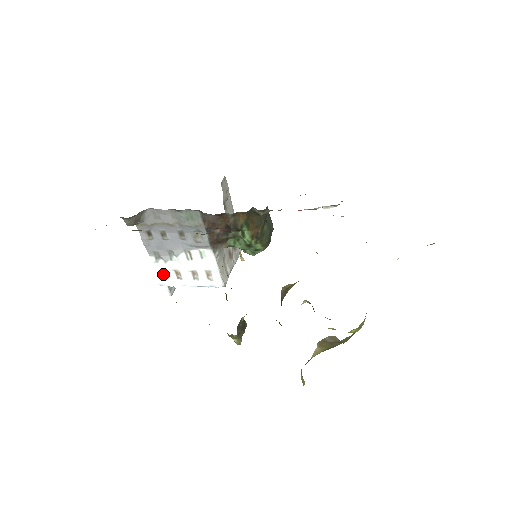
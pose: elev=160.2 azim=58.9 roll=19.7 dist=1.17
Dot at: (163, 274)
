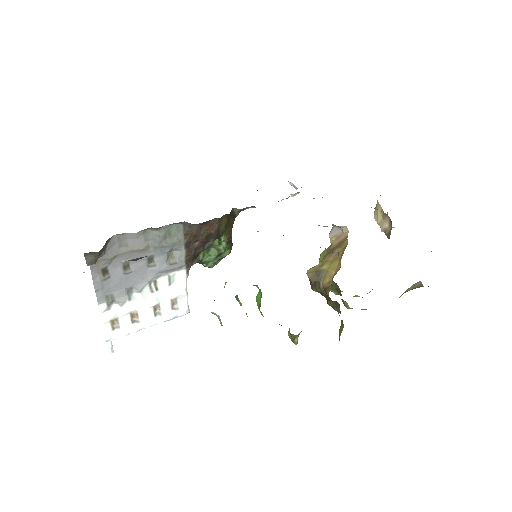
Dot at: (112, 324)
